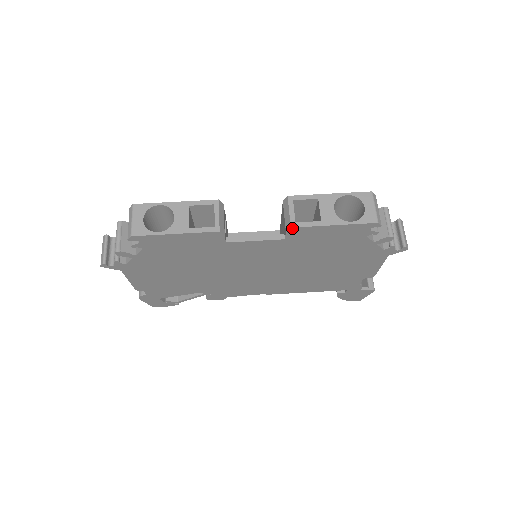
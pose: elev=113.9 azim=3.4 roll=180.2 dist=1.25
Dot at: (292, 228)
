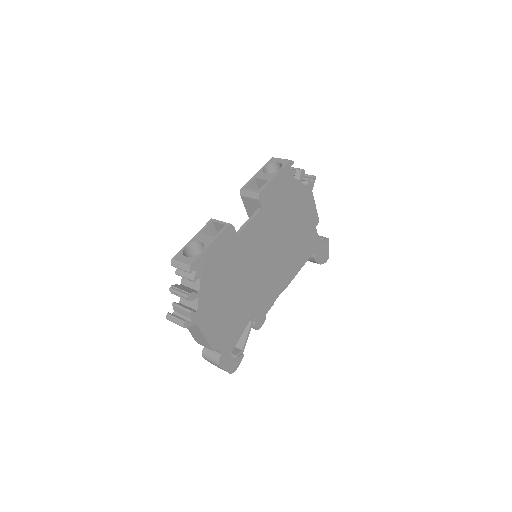
Dot at: (260, 194)
